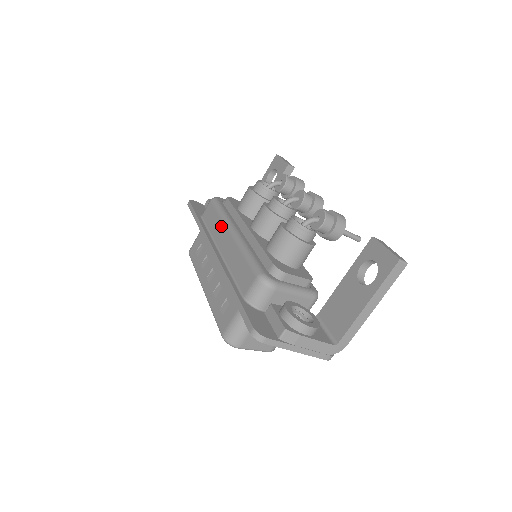
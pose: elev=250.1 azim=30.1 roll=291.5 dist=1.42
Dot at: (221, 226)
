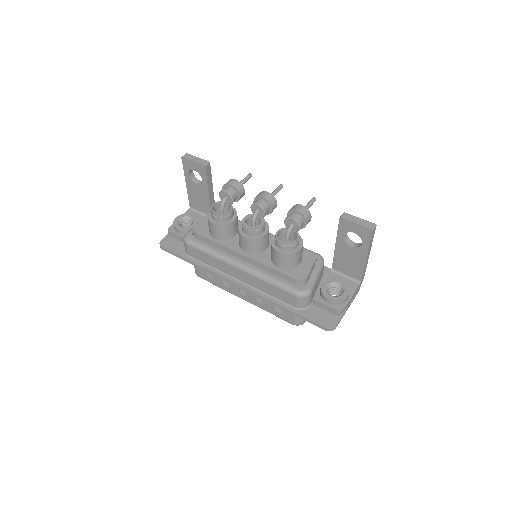
Dot at: (222, 264)
